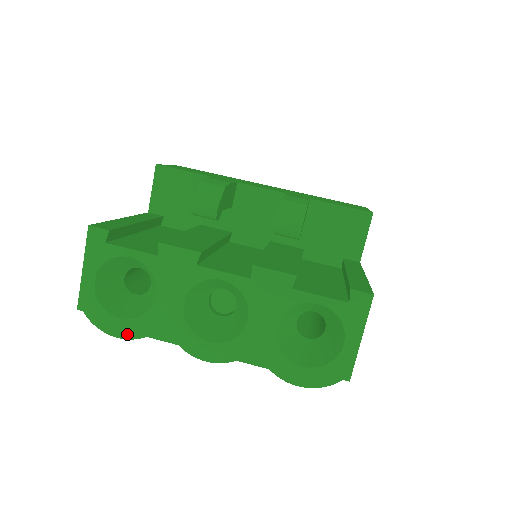
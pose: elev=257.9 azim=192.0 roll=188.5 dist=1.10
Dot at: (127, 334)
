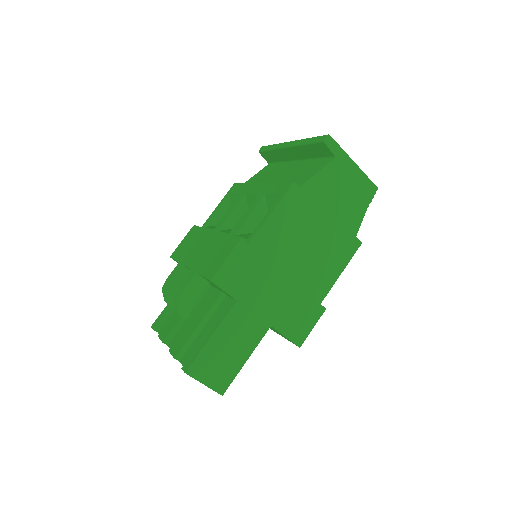
Dot at: occluded
